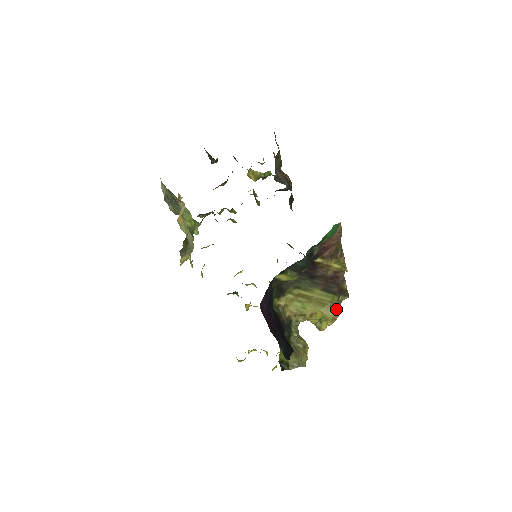
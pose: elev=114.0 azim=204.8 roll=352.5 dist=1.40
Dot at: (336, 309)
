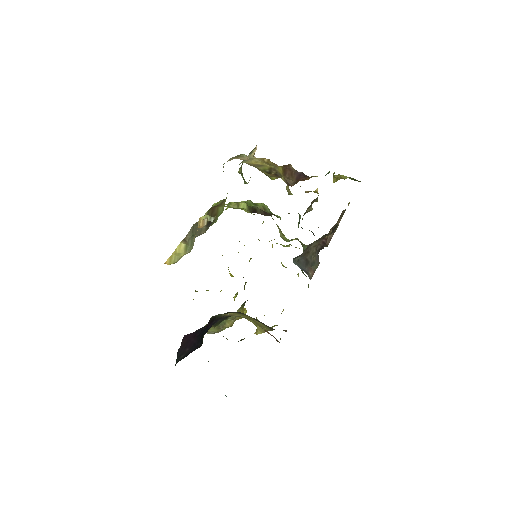
Dot at: (274, 326)
